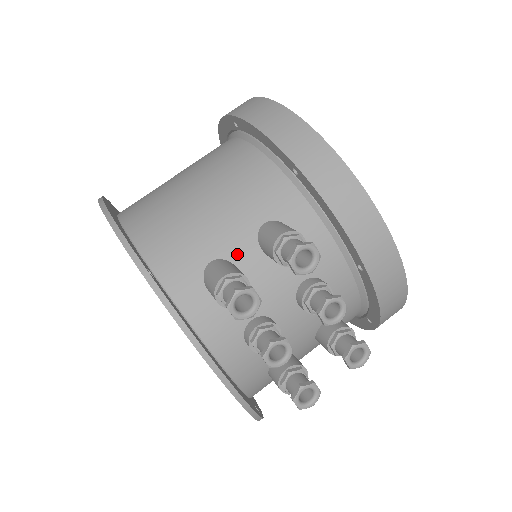
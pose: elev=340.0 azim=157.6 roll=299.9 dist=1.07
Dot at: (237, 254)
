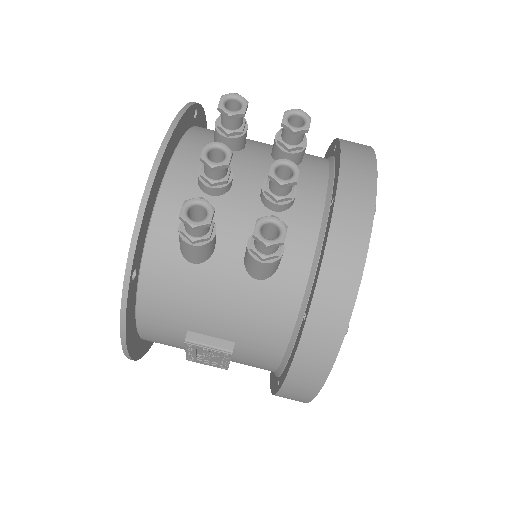
Dot at: (253, 145)
